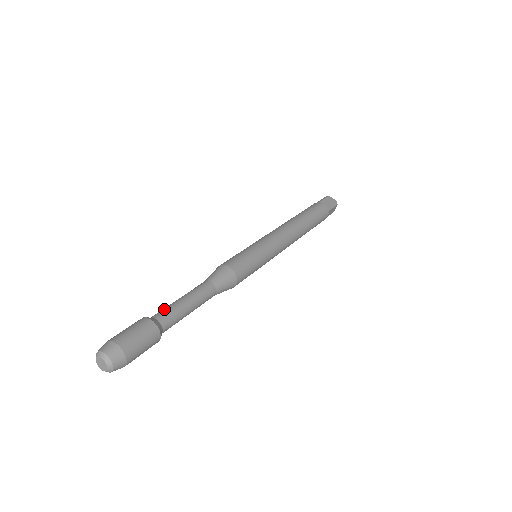
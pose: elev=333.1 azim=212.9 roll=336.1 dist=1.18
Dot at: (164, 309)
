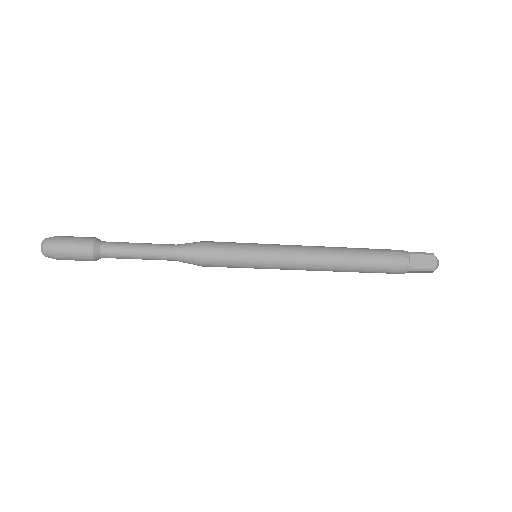
Dot at: occluded
